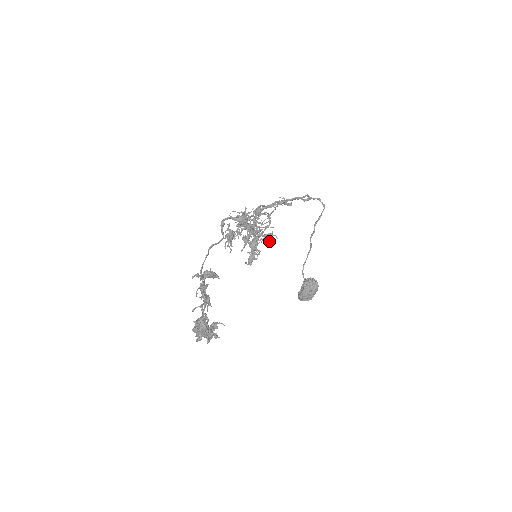
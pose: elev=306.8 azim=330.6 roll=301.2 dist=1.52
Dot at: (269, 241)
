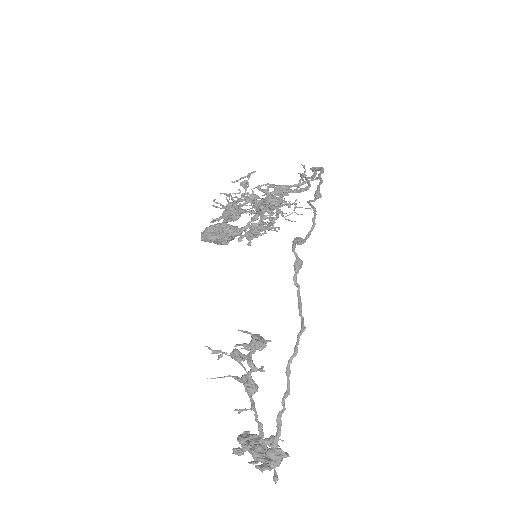
Dot at: occluded
